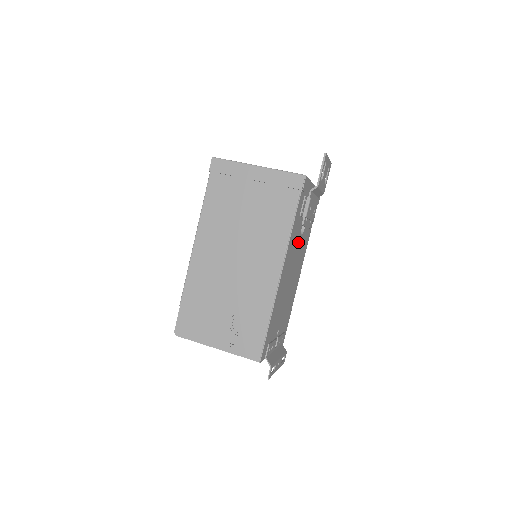
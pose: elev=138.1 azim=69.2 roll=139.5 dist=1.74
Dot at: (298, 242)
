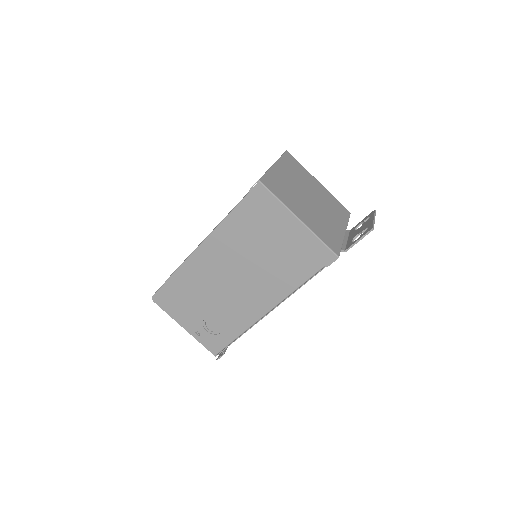
Dot at: occluded
